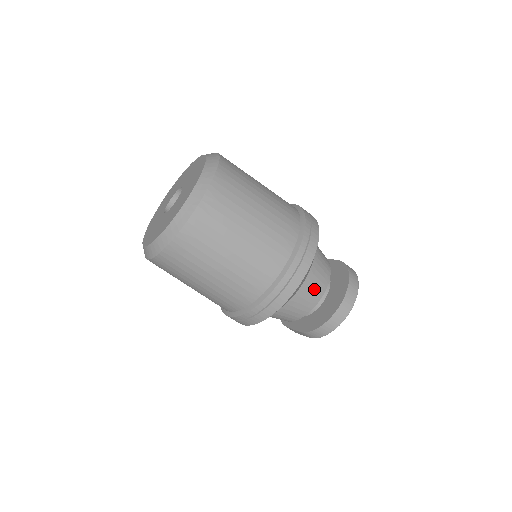
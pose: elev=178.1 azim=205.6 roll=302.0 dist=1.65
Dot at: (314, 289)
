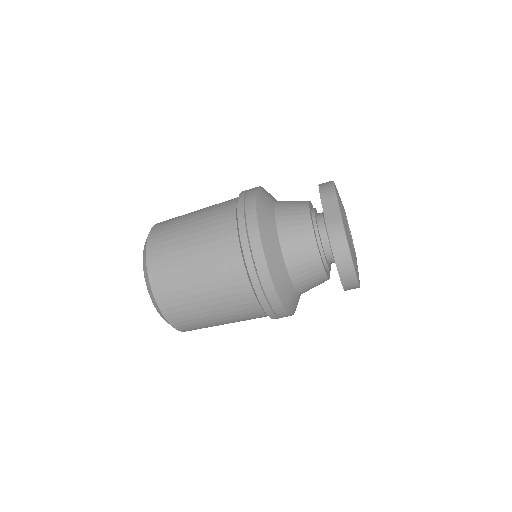
Dot at: (313, 283)
